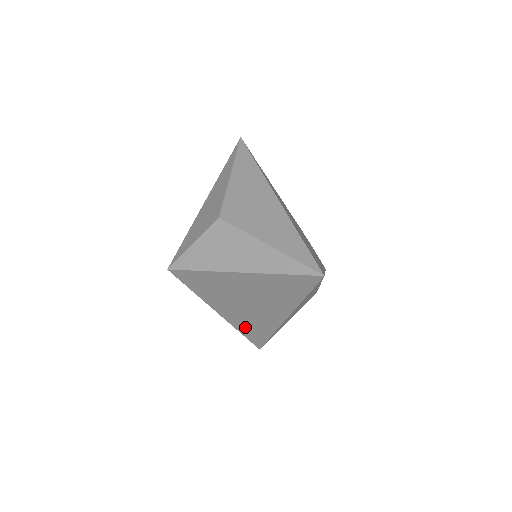
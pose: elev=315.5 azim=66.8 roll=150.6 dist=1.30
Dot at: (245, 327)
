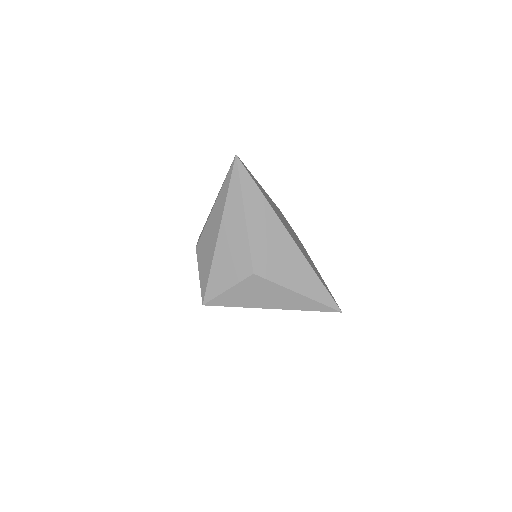
Dot at: occluded
